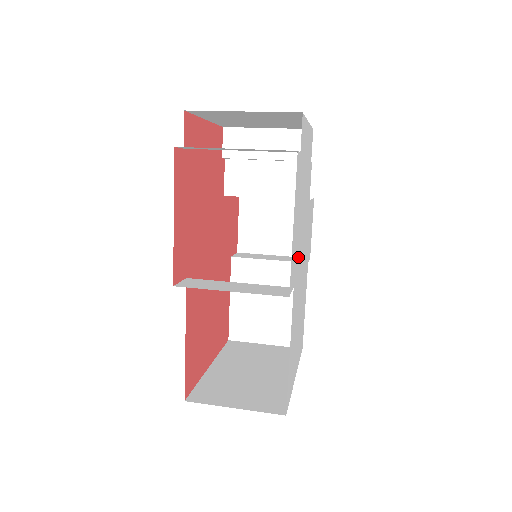
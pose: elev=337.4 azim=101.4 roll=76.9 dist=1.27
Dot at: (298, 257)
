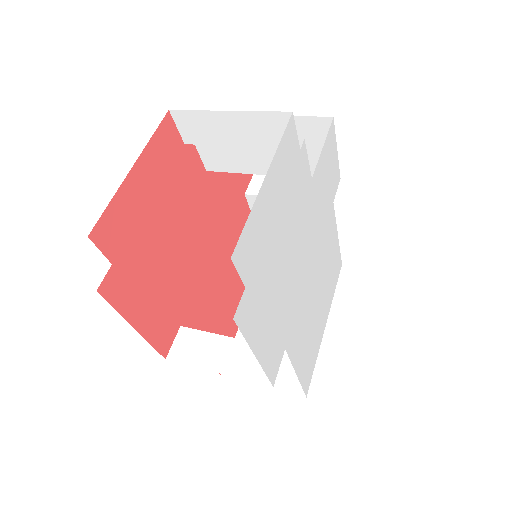
Dot at: (290, 305)
